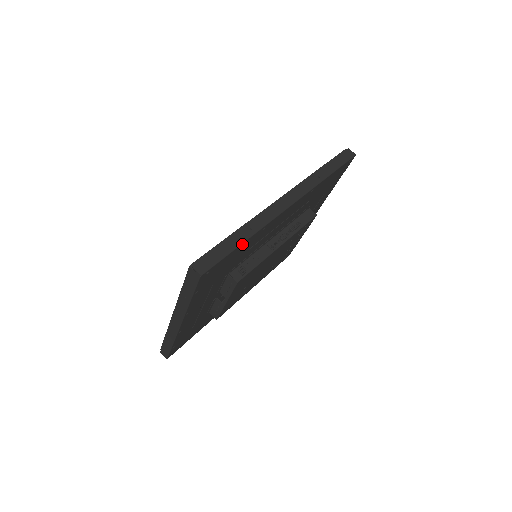
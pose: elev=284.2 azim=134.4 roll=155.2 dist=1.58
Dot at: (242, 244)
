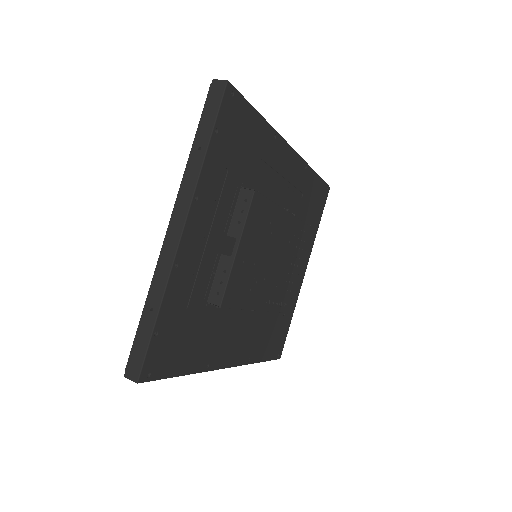
Dot at: (260, 117)
